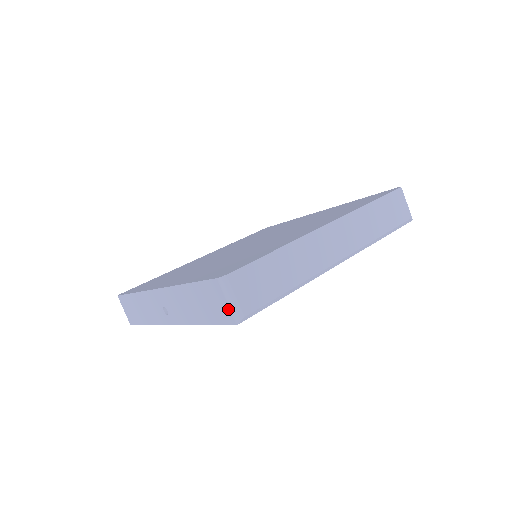
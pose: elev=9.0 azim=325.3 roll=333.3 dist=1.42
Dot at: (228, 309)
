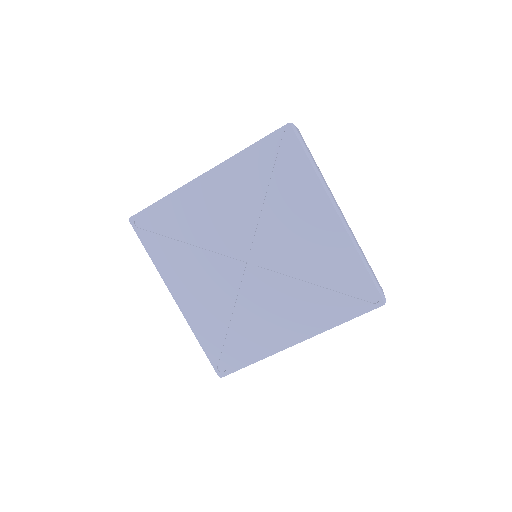
Dot at: occluded
